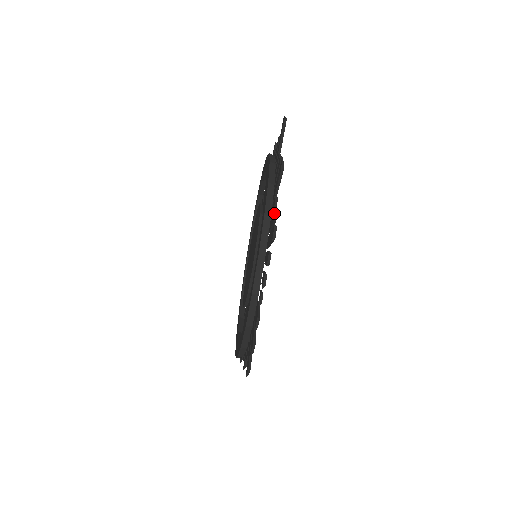
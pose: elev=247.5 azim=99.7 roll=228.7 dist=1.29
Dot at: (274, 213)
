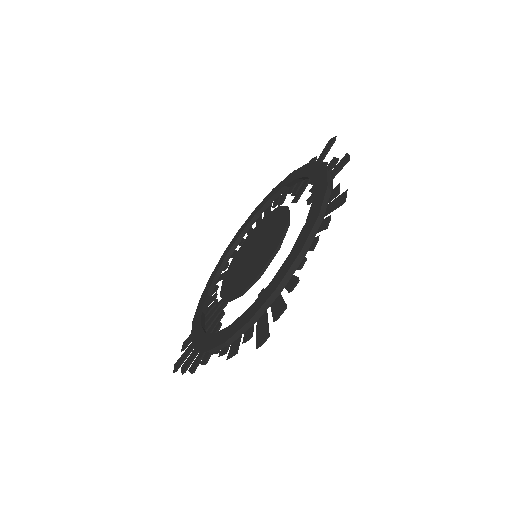
Dot at: (339, 187)
